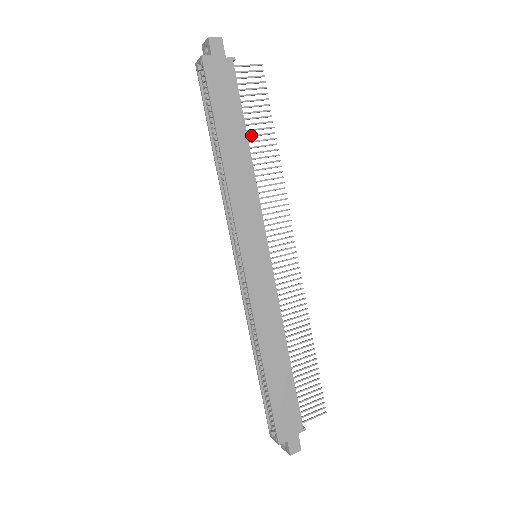
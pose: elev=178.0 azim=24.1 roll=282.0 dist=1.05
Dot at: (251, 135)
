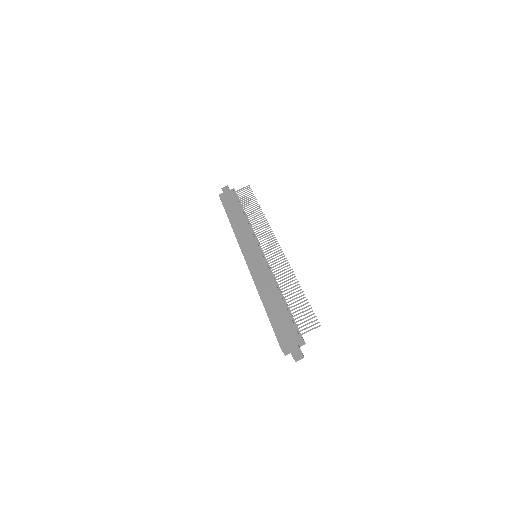
Dot at: (246, 210)
